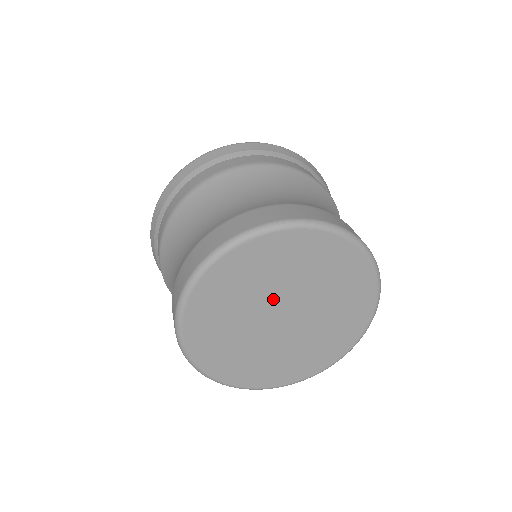
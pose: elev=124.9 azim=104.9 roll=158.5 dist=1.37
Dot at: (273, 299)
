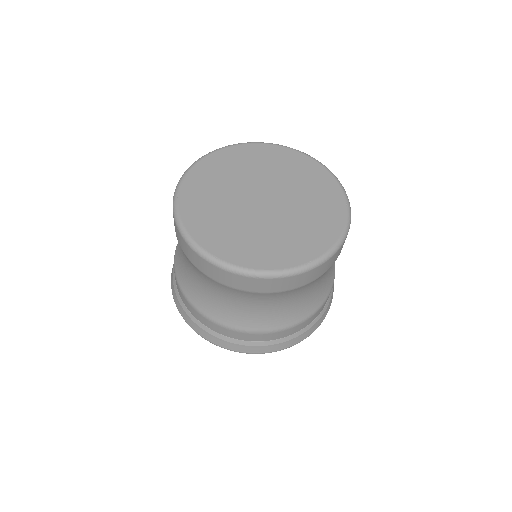
Dot at: (251, 185)
